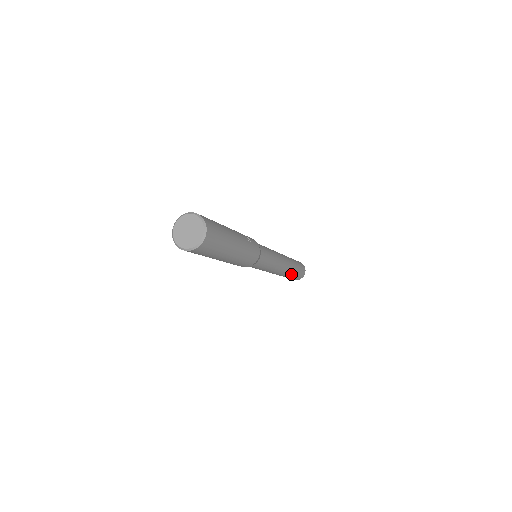
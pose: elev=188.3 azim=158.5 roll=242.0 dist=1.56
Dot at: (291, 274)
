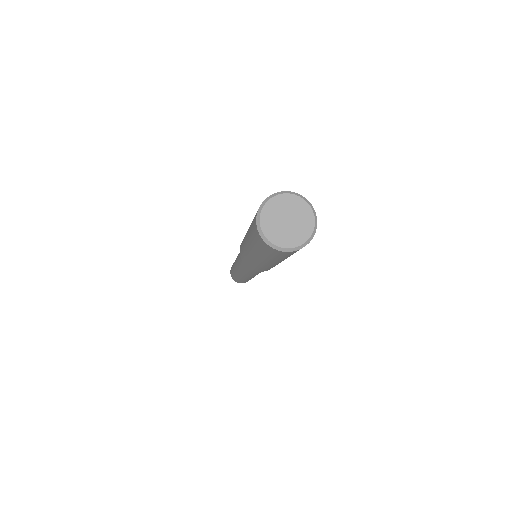
Dot at: occluded
